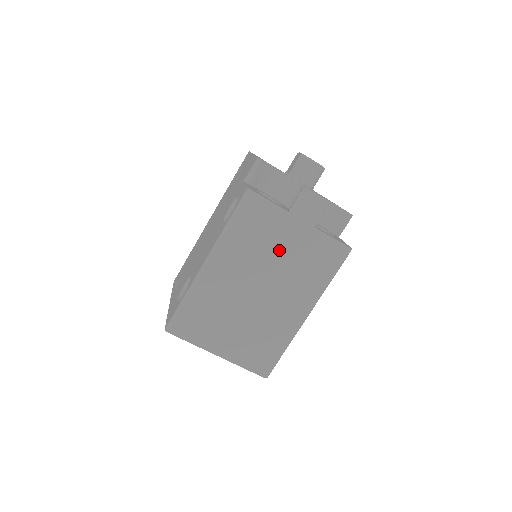
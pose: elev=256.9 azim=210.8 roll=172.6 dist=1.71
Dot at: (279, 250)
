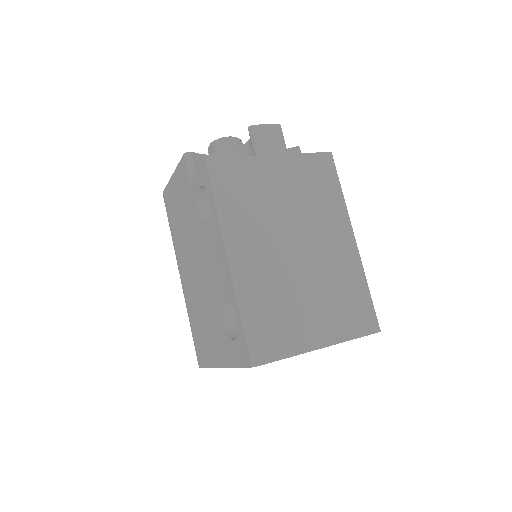
Dot at: (280, 196)
